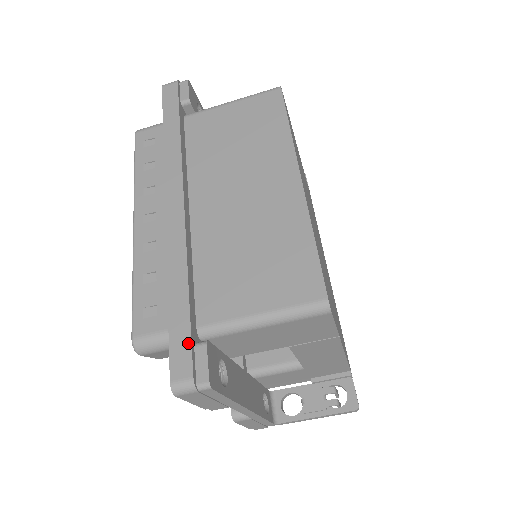
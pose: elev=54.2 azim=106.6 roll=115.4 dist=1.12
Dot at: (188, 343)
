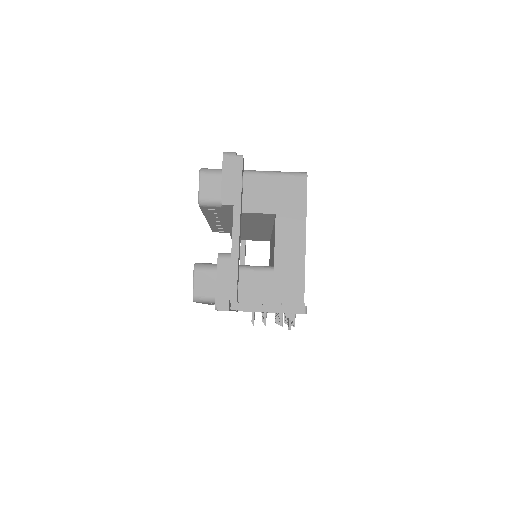
Dot at: occluded
